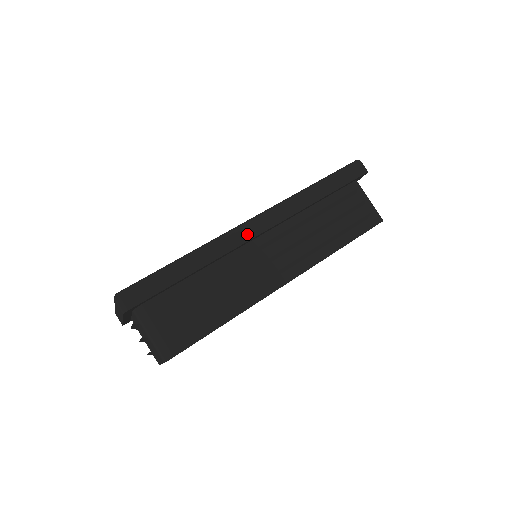
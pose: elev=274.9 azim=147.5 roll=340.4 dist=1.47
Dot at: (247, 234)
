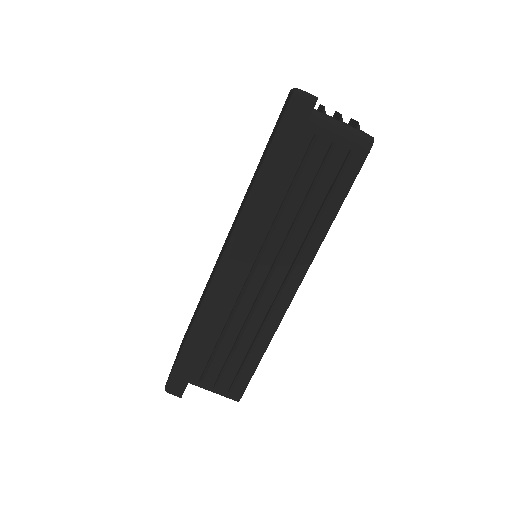
Dot at: (226, 282)
